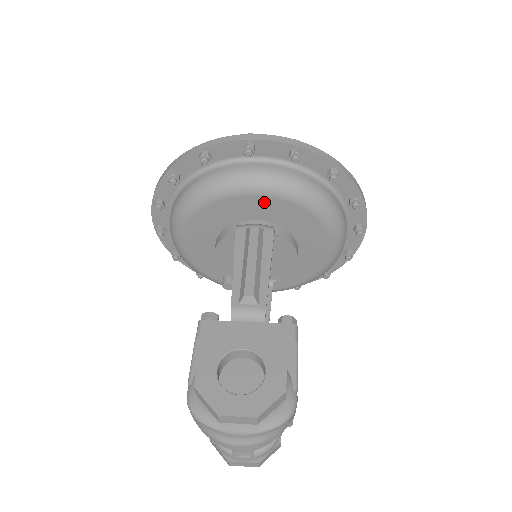
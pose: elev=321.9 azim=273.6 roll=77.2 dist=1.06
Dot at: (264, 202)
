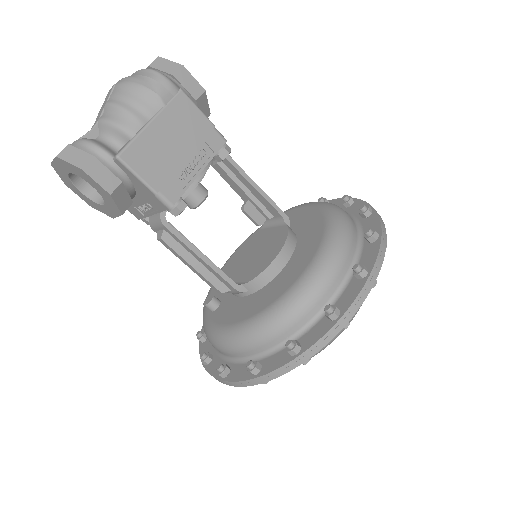
Dot at: (301, 212)
